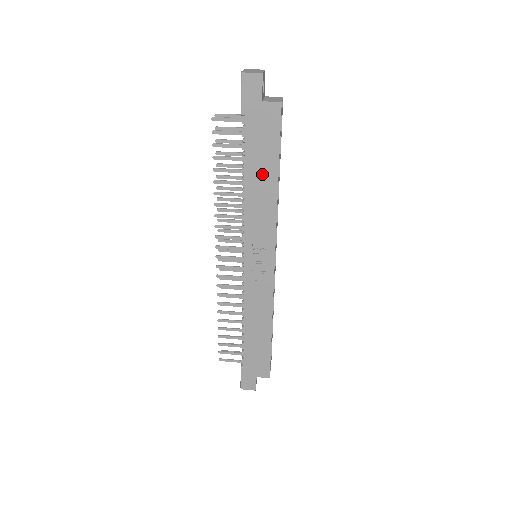
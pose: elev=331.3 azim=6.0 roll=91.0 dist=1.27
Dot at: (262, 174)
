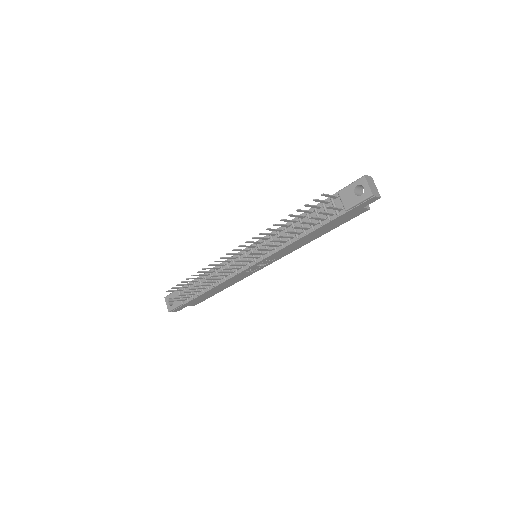
Dot at: (318, 233)
